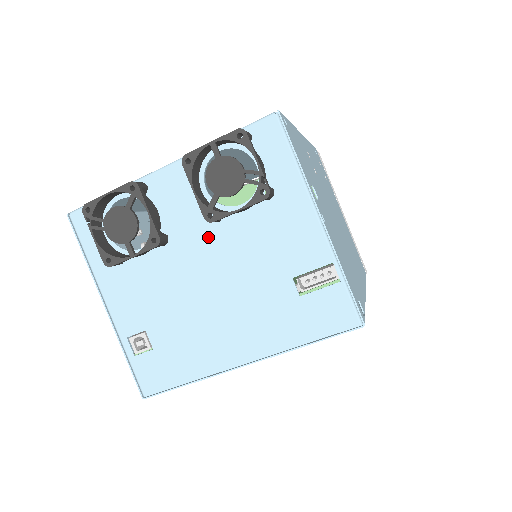
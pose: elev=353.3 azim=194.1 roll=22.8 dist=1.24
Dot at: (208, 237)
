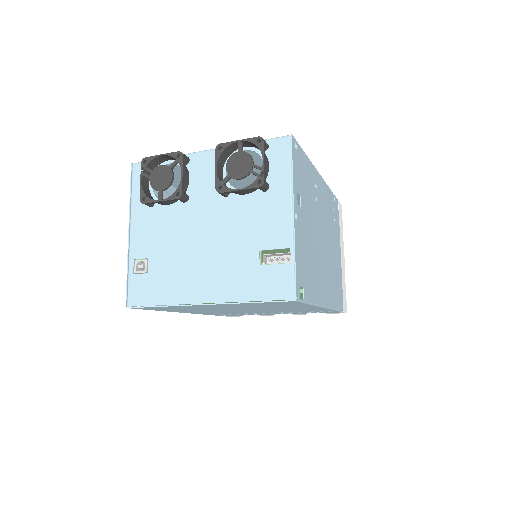
Dot at: (215, 205)
